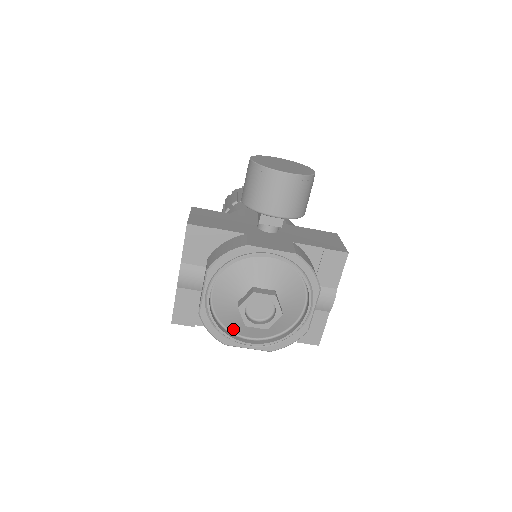
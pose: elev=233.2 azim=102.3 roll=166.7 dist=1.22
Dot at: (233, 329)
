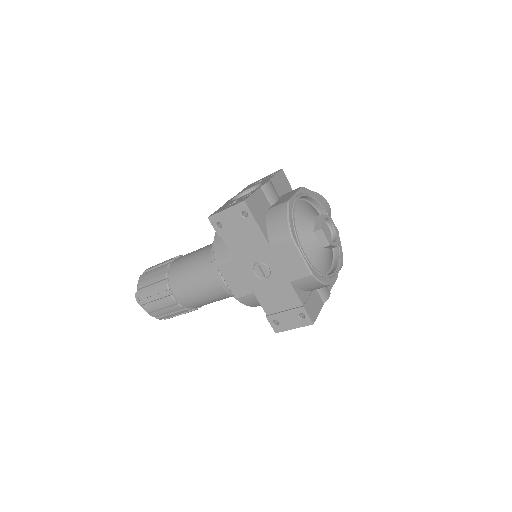
Dot at: occluded
